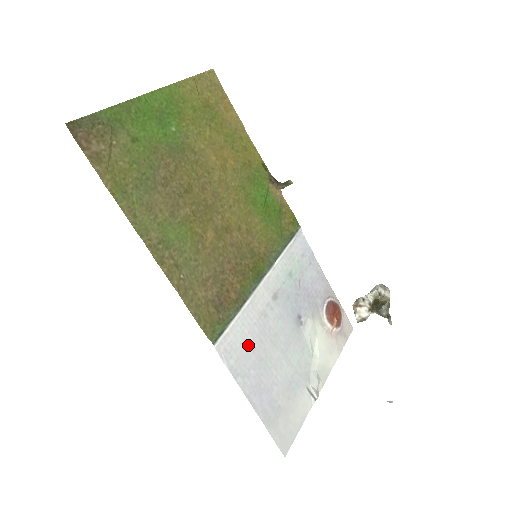
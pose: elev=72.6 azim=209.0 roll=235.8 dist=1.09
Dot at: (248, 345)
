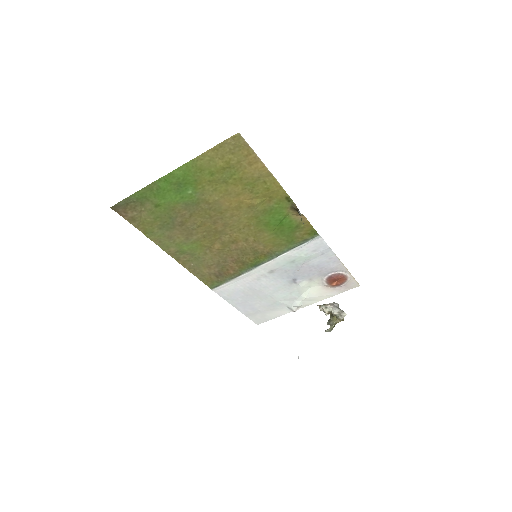
Dot at: (239, 290)
